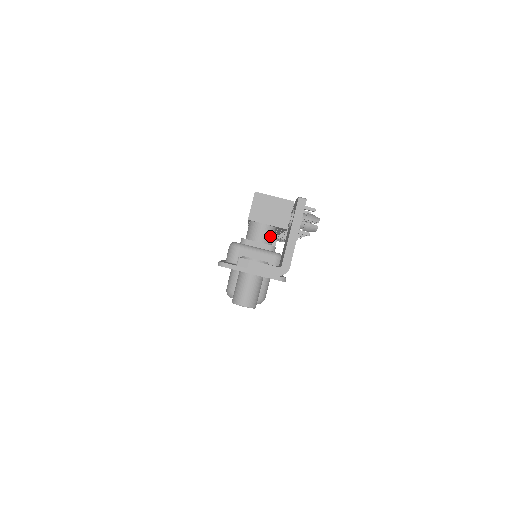
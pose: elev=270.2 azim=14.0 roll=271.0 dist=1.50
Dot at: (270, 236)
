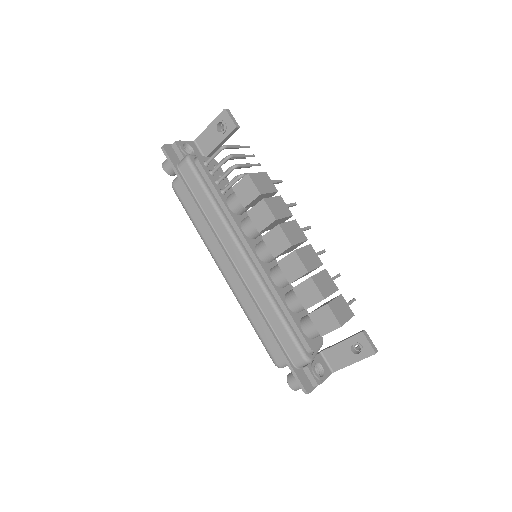
Dot at: occluded
